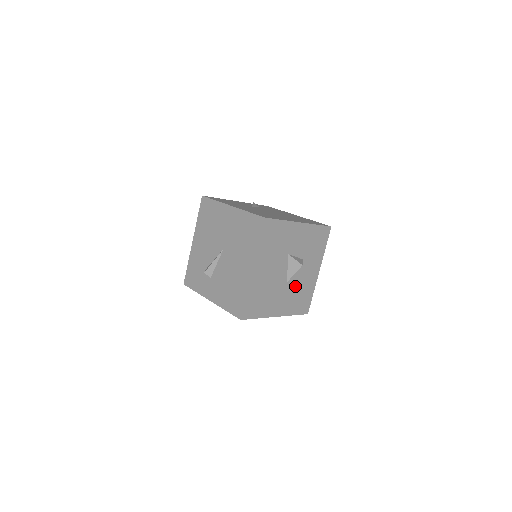
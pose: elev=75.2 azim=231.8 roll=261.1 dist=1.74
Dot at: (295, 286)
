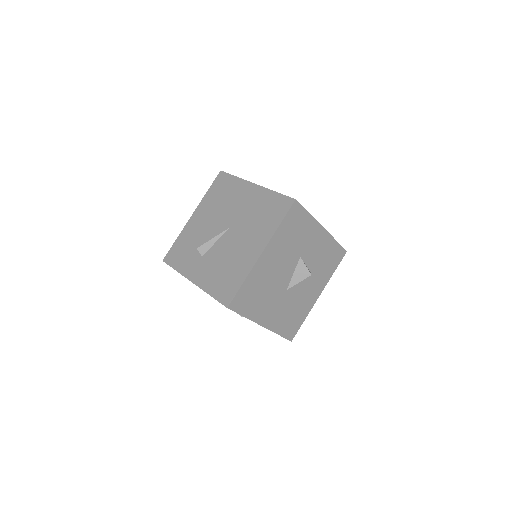
Dot at: (292, 299)
